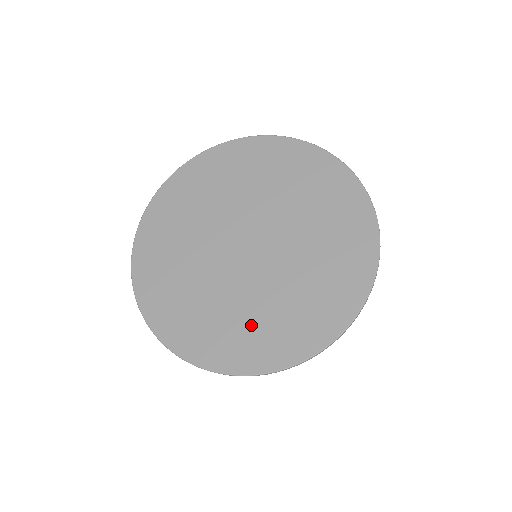
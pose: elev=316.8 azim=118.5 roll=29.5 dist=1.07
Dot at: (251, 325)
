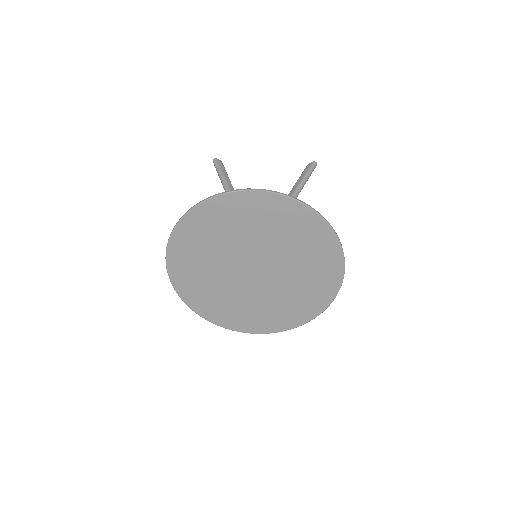
Dot at: (279, 310)
